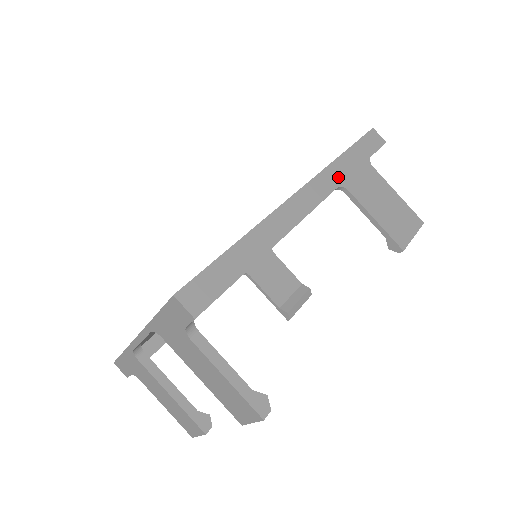
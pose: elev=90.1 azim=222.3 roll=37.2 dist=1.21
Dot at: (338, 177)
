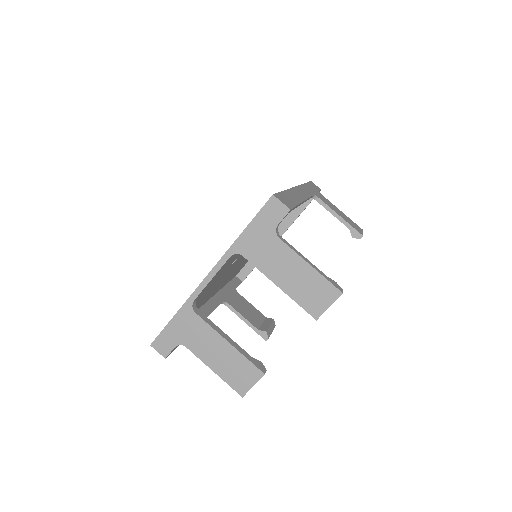
Dot at: (311, 191)
